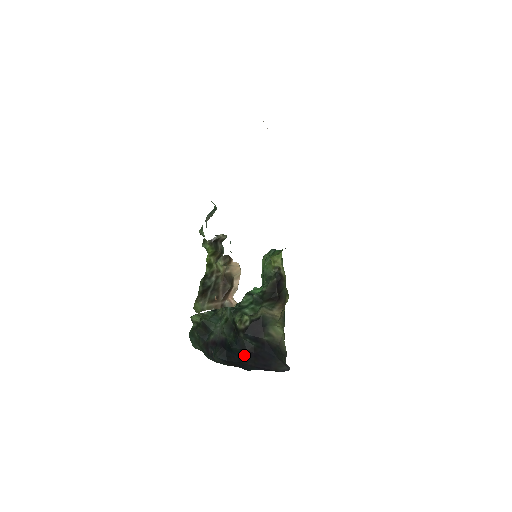
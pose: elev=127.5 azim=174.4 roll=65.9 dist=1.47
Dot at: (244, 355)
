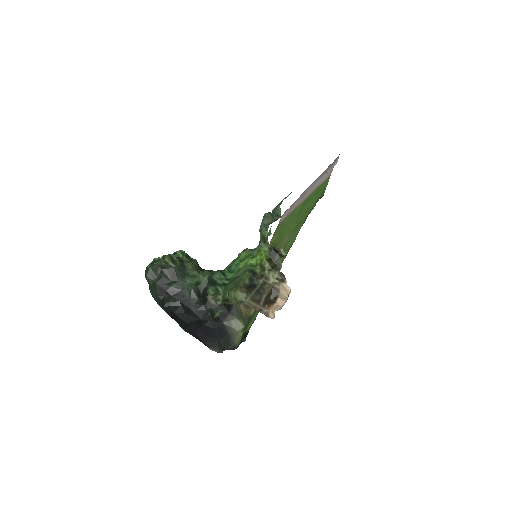
Dot at: (195, 321)
